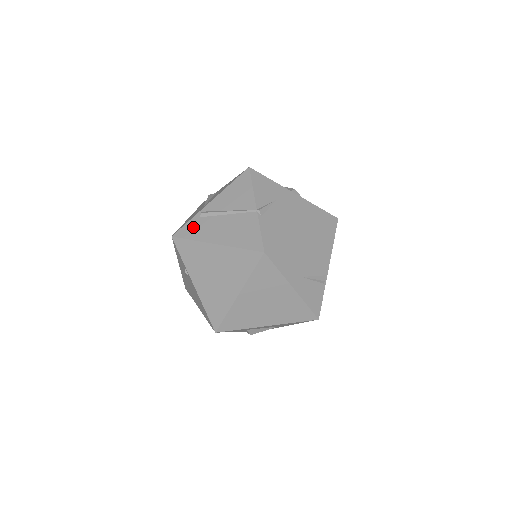
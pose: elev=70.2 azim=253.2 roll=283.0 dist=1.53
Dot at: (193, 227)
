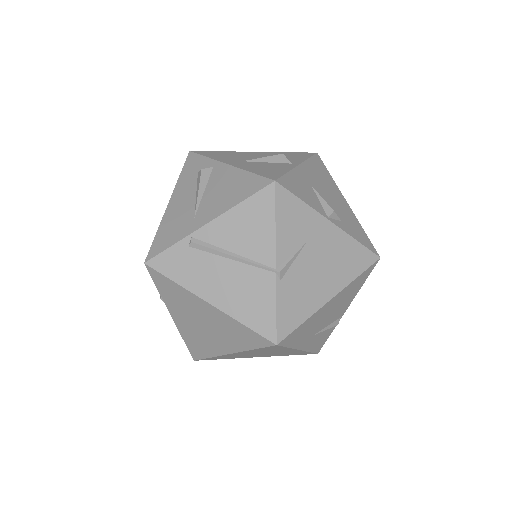
Dot at: (177, 260)
